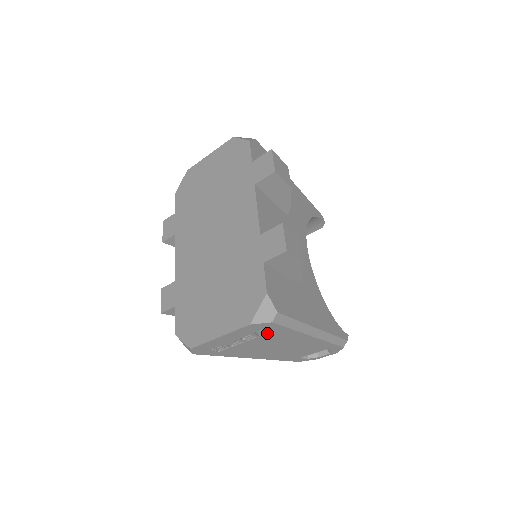
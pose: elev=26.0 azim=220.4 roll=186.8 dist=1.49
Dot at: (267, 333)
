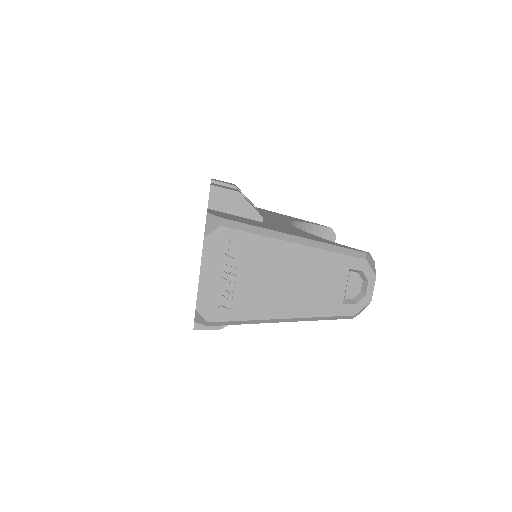
Dot at: (239, 251)
